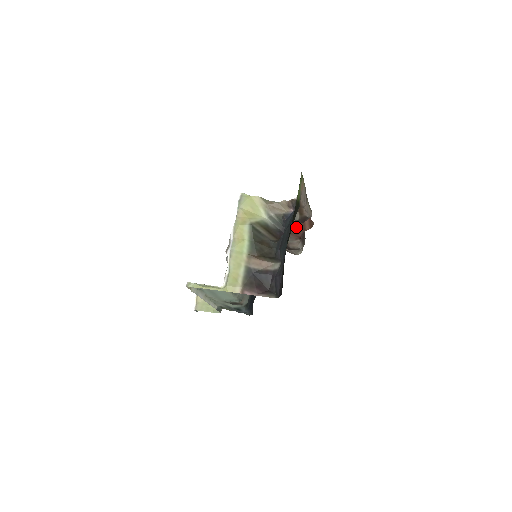
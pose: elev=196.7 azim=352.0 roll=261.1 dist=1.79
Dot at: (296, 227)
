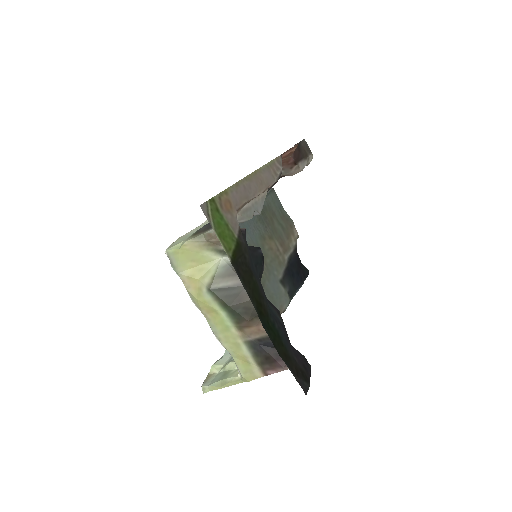
Dot at: occluded
